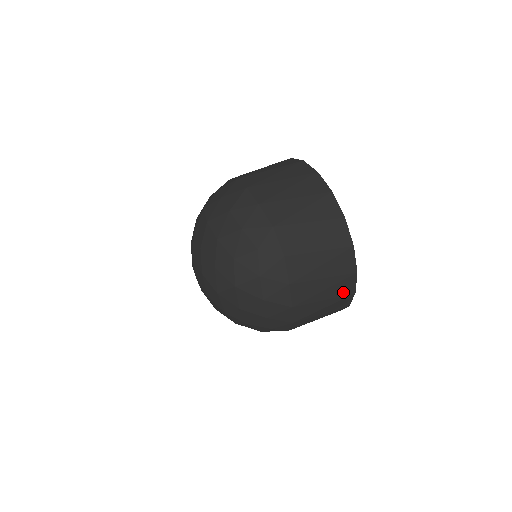
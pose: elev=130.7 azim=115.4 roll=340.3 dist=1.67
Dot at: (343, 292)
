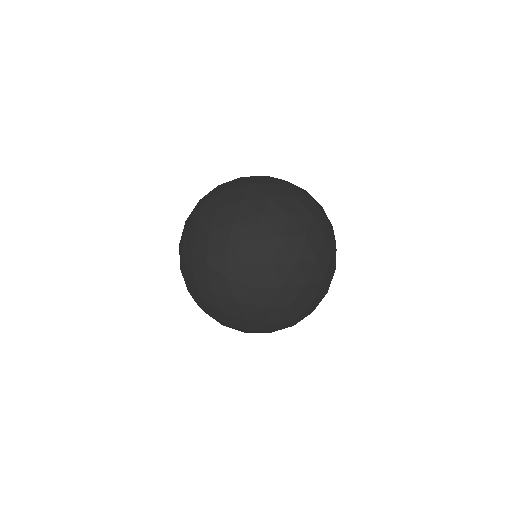
Dot at: occluded
